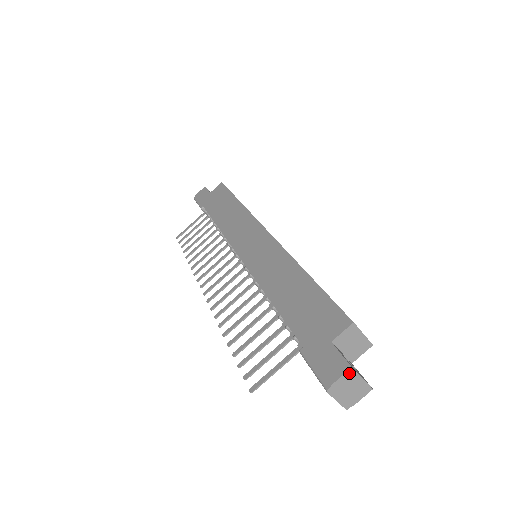
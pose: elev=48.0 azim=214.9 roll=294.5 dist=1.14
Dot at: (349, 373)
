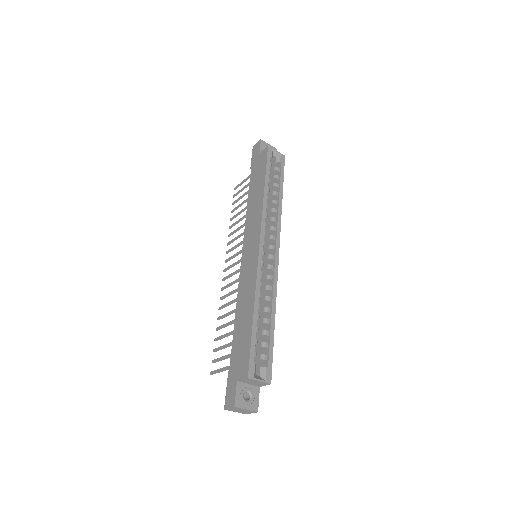
Dot at: (234, 408)
